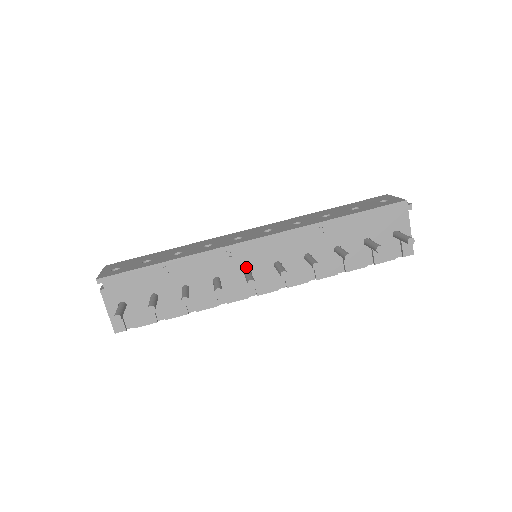
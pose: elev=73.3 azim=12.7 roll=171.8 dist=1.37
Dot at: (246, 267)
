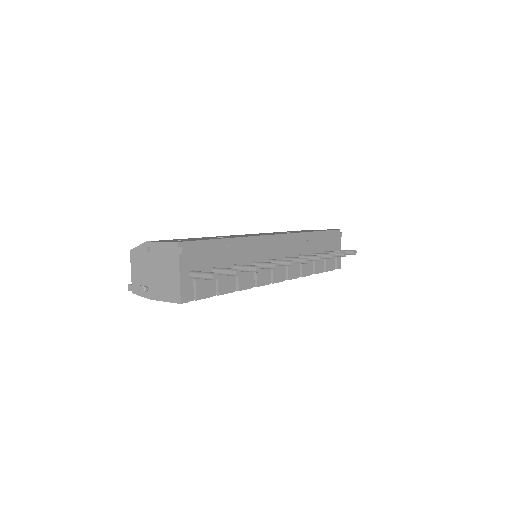
Dot at: (270, 257)
